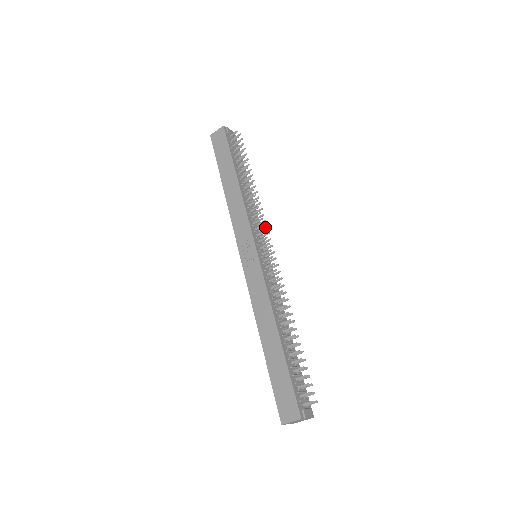
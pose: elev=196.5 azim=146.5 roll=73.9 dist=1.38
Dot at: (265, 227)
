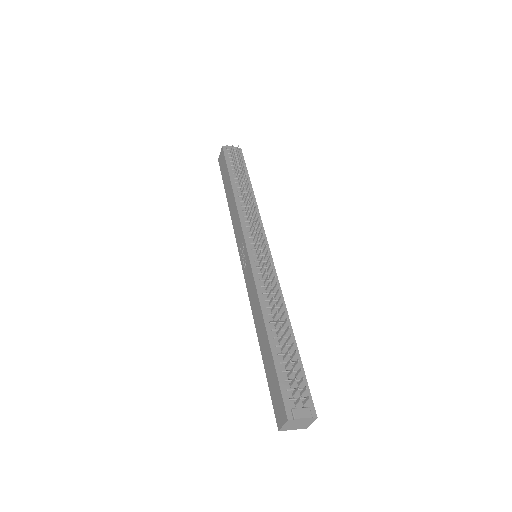
Dot at: (259, 224)
